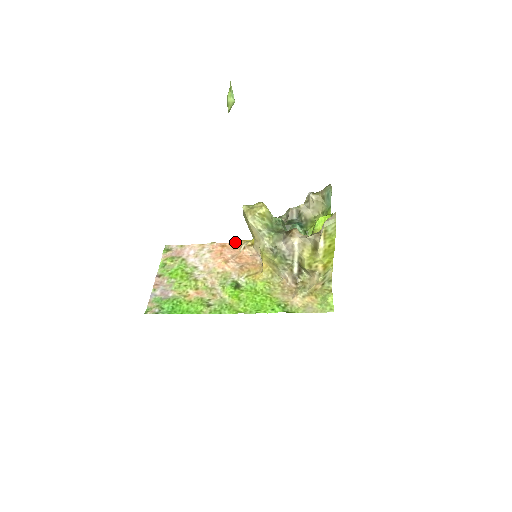
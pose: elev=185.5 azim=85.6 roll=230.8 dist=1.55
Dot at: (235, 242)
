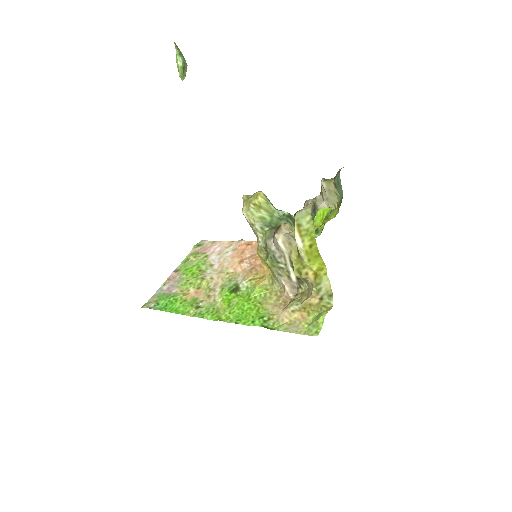
Dot at: occluded
